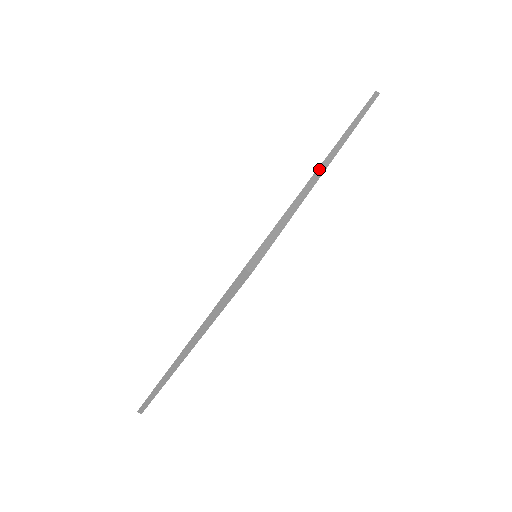
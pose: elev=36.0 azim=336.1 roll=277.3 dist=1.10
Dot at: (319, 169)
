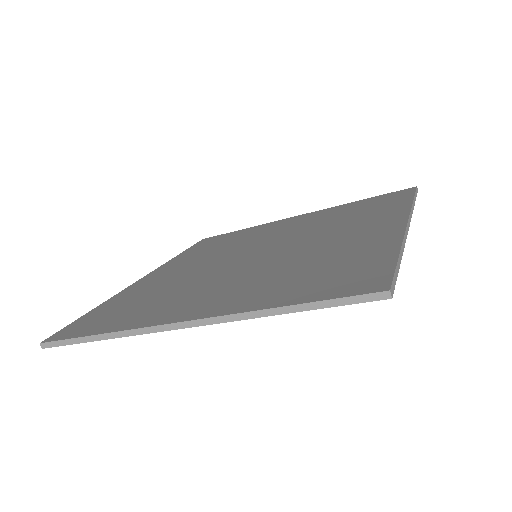
Dot at: (152, 328)
